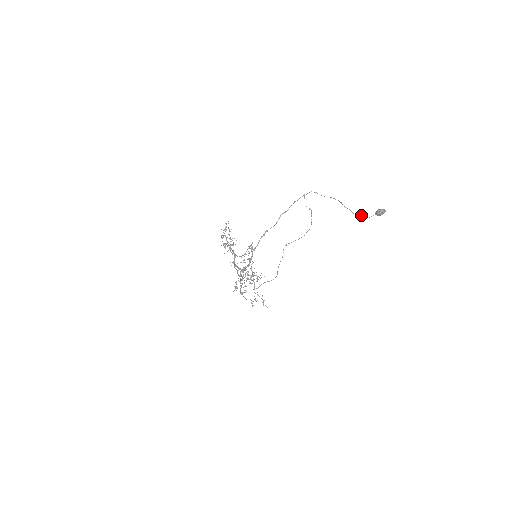
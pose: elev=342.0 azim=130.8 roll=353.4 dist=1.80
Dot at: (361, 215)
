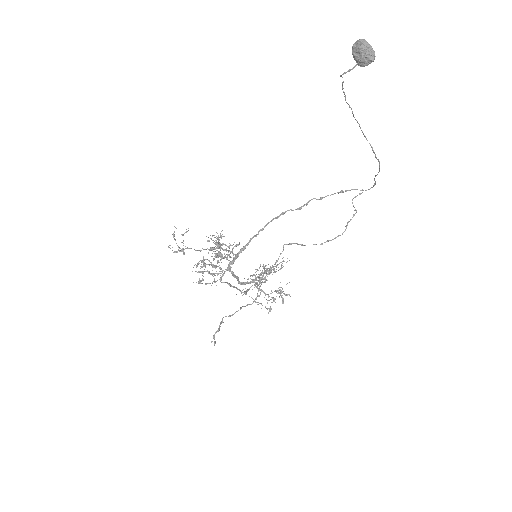
Dot at: occluded
